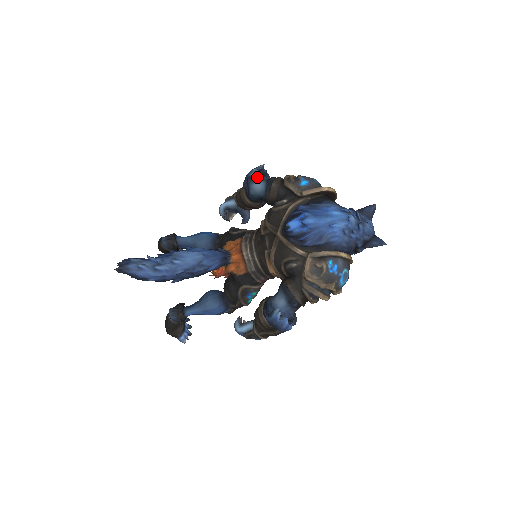
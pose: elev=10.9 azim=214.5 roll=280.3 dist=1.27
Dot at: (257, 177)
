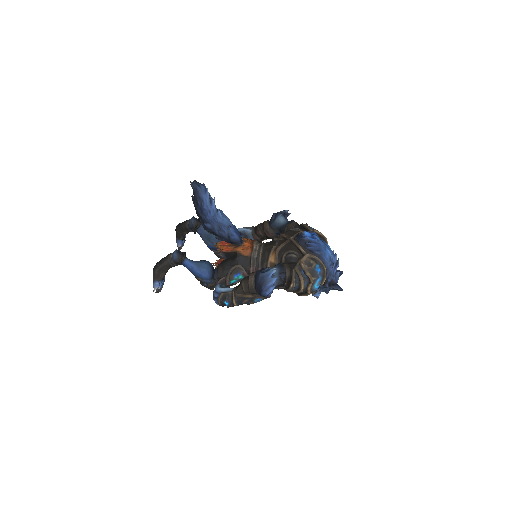
Dot at: (284, 216)
